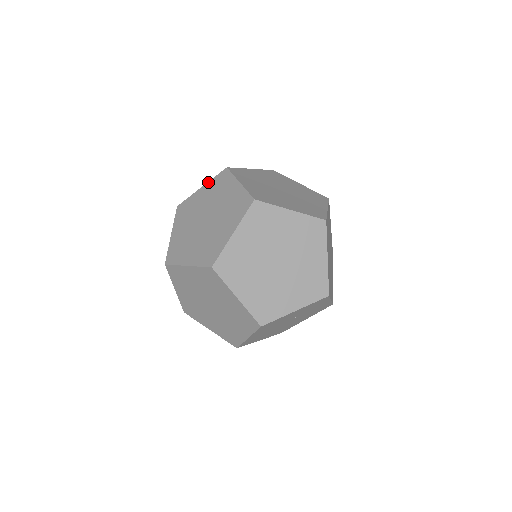
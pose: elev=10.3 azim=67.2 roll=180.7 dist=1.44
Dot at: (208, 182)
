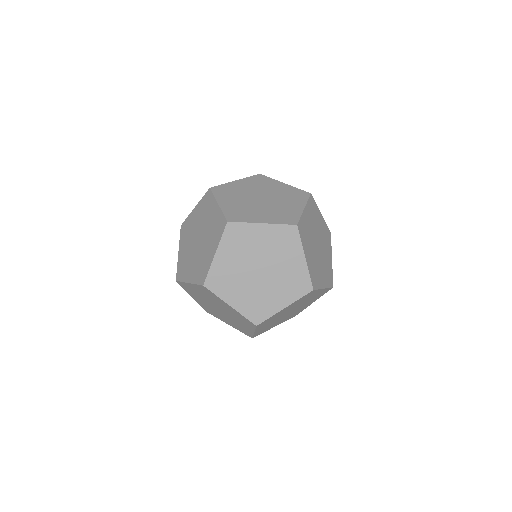
Dot at: (272, 225)
